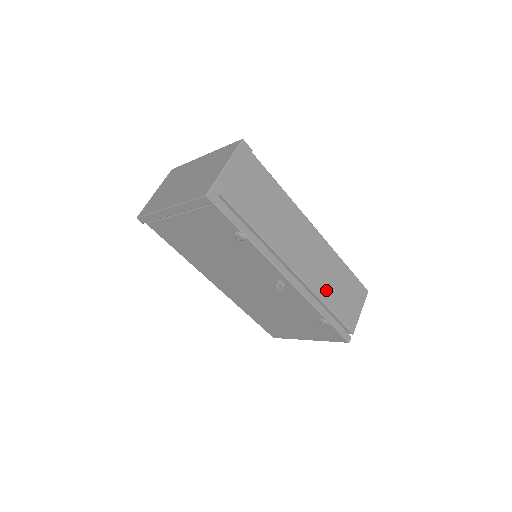
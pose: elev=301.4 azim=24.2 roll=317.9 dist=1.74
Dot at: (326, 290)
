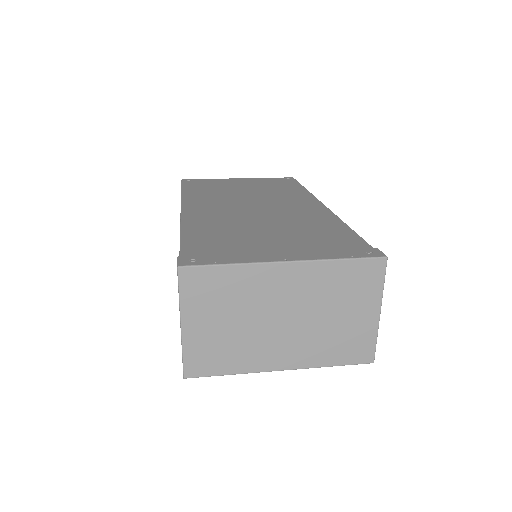
Dot at: occluded
